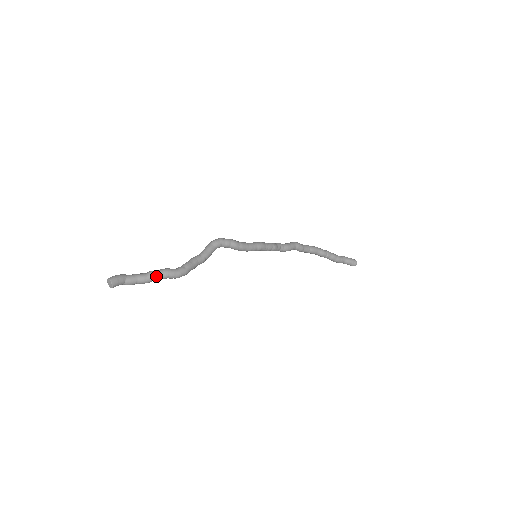
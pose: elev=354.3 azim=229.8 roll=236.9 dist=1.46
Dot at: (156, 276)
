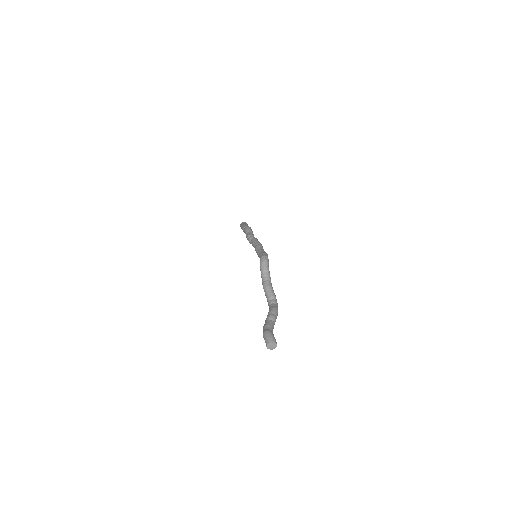
Dot at: occluded
